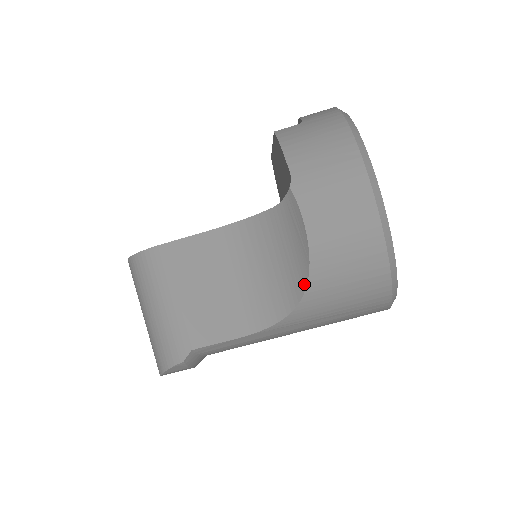
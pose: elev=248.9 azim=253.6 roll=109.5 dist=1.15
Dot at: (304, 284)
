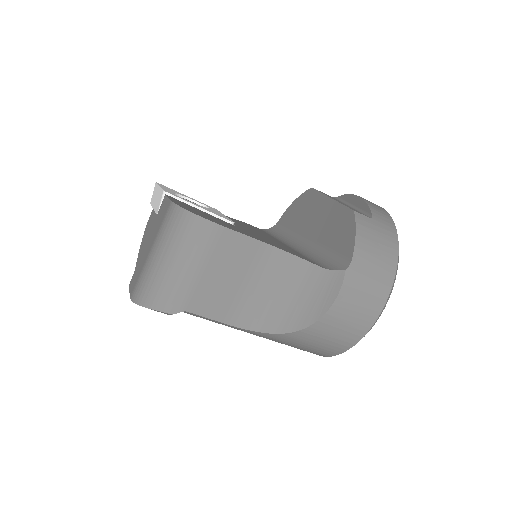
Dot at: (300, 327)
